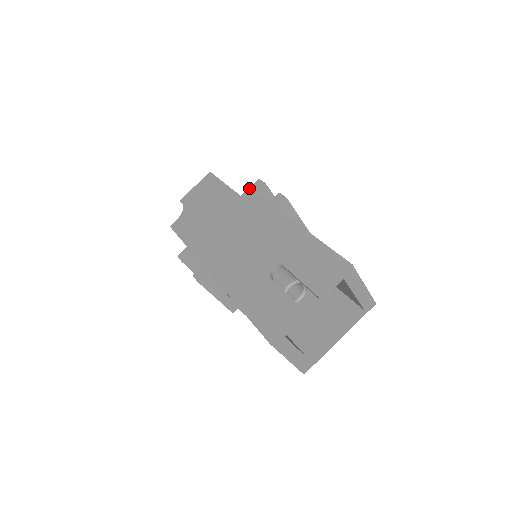
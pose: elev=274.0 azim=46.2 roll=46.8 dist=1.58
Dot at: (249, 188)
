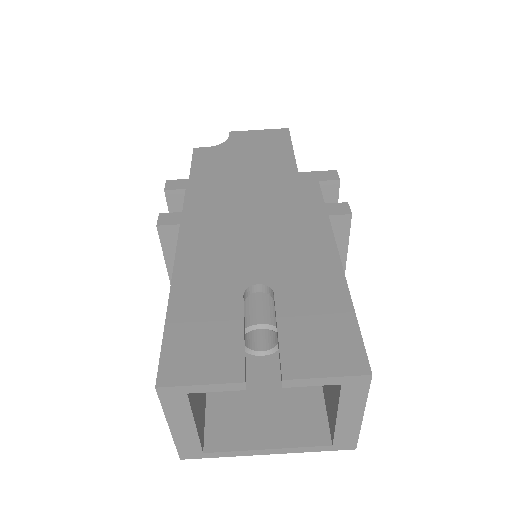
Dot at: (316, 171)
